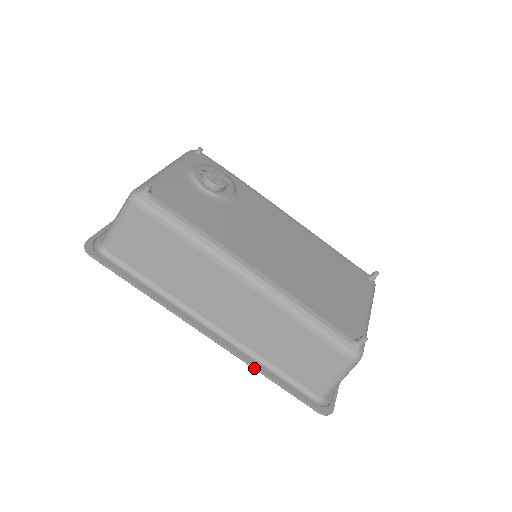
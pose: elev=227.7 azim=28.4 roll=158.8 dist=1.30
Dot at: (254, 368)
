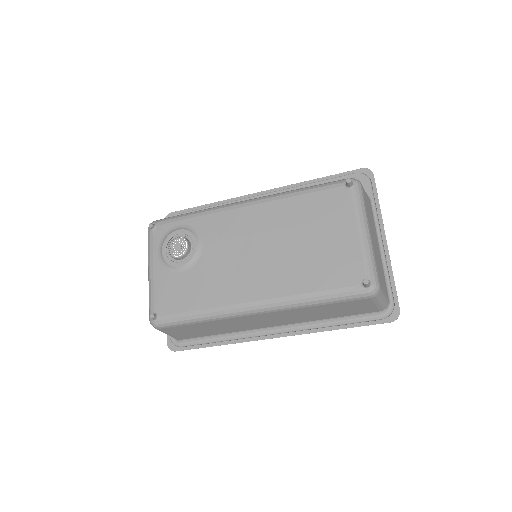
Dot at: occluded
